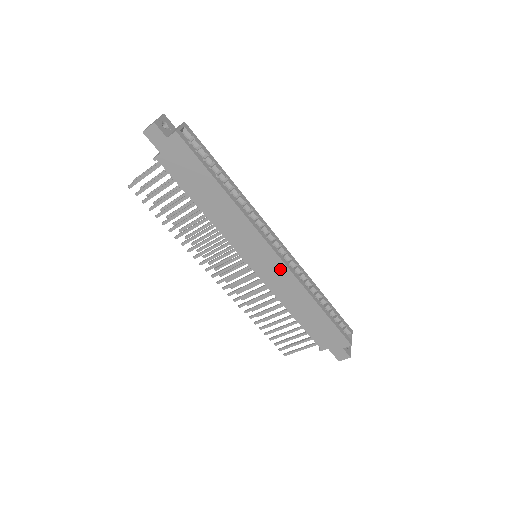
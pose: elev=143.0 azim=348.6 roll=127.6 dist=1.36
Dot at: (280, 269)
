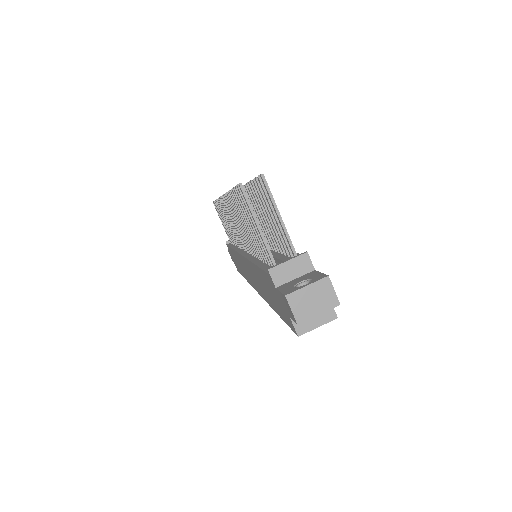
Dot at: (249, 279)
